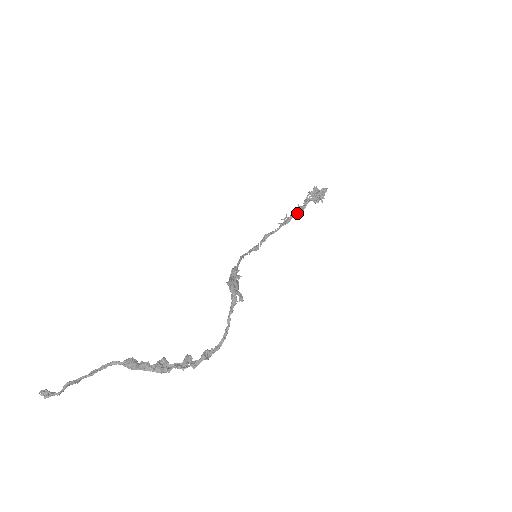
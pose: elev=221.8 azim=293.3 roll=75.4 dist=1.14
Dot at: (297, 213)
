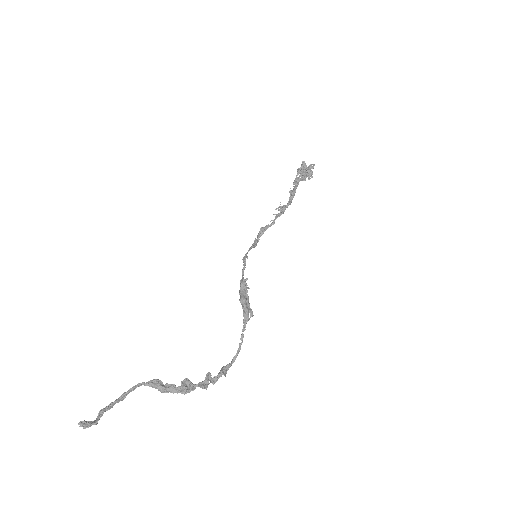
Dot at: (290, 201)
